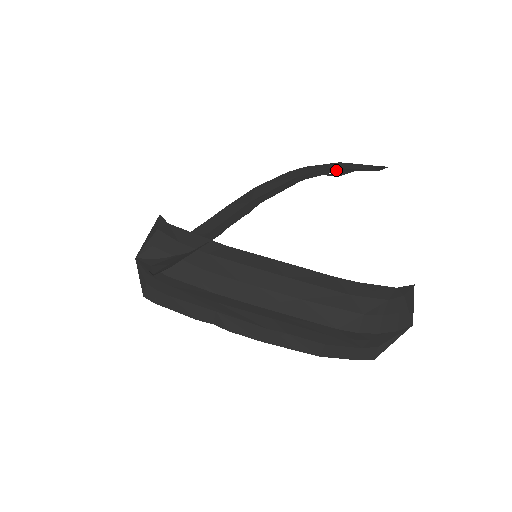
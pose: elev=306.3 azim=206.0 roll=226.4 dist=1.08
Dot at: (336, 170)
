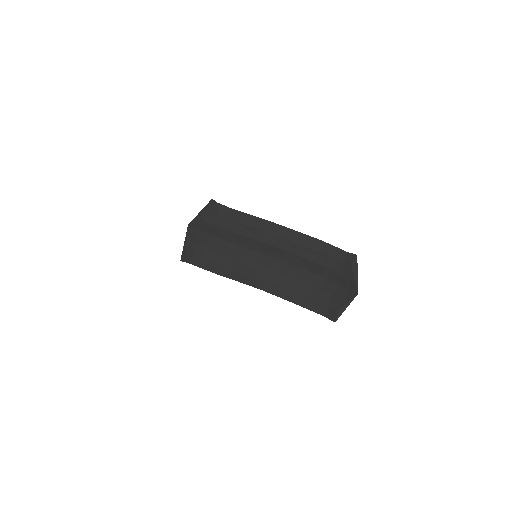
Dot at: occluded
